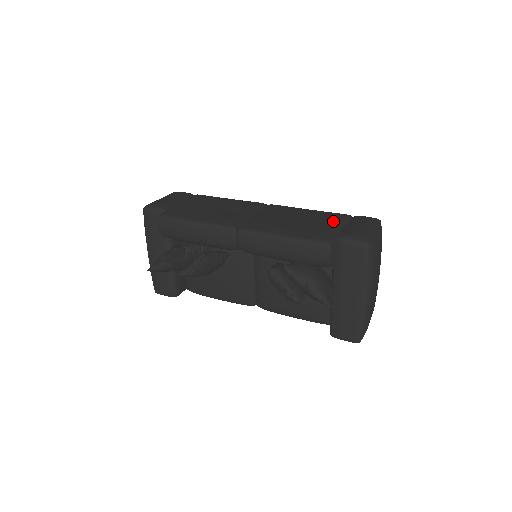
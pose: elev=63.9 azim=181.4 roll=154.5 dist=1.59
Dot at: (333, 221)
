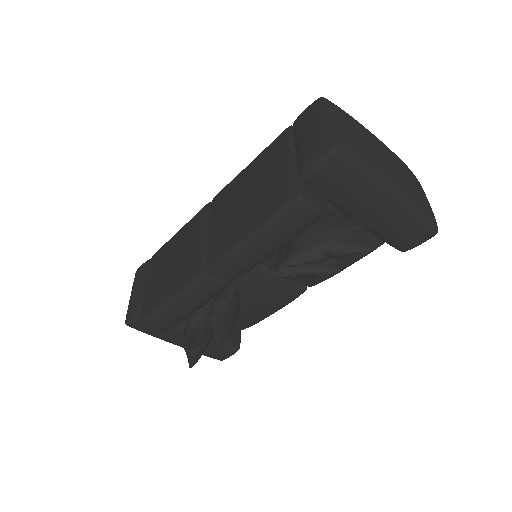
Dot at: (279, 158)
